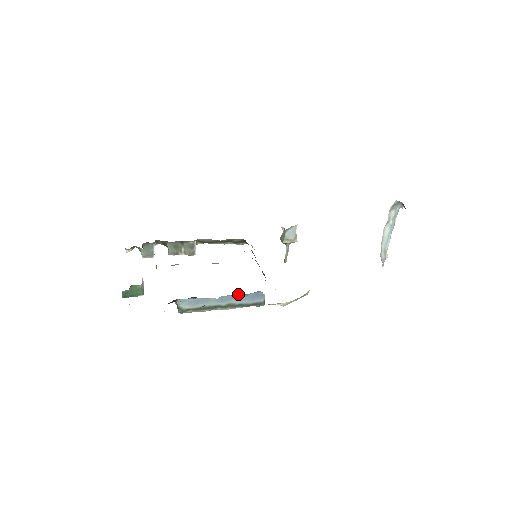
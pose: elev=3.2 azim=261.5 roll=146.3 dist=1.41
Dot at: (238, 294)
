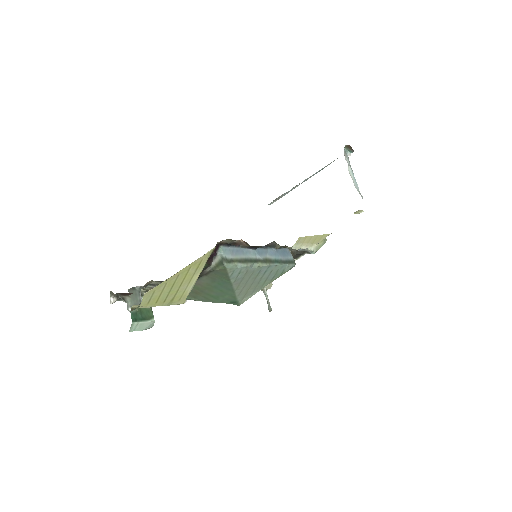
Dot at: (269, 249)
